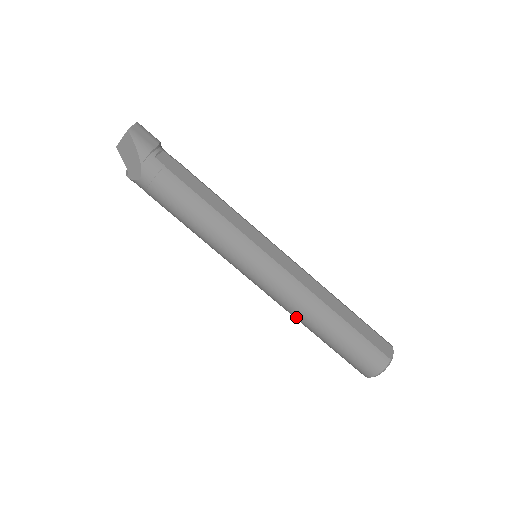
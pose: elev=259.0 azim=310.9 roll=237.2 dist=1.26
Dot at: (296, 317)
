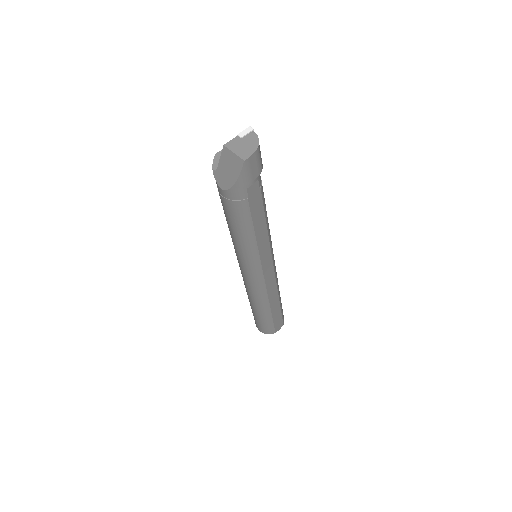
Dot at: occluded
